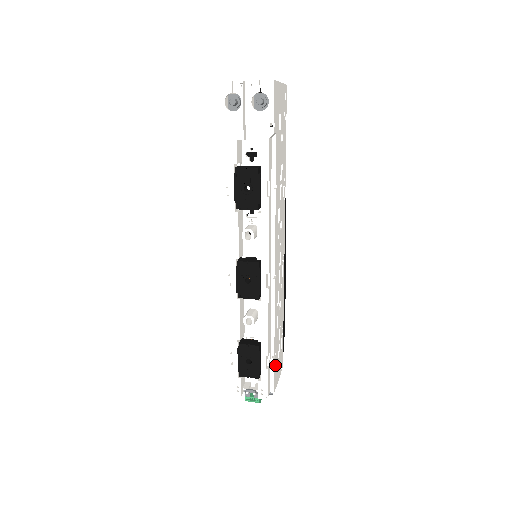
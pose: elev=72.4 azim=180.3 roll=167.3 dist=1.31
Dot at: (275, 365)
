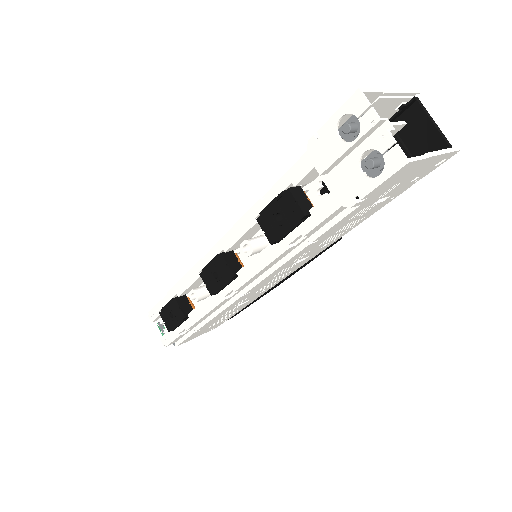
Dot at: (194, 334)
